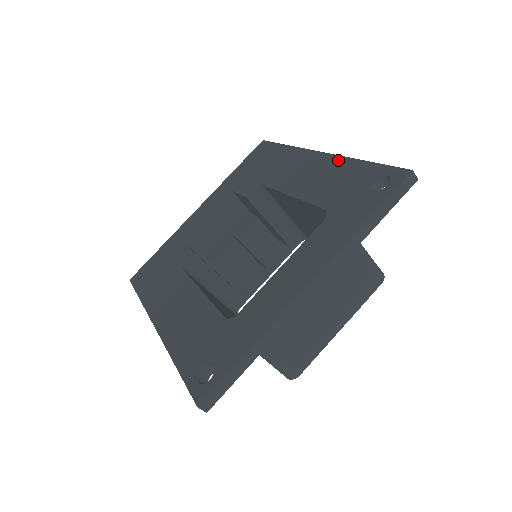
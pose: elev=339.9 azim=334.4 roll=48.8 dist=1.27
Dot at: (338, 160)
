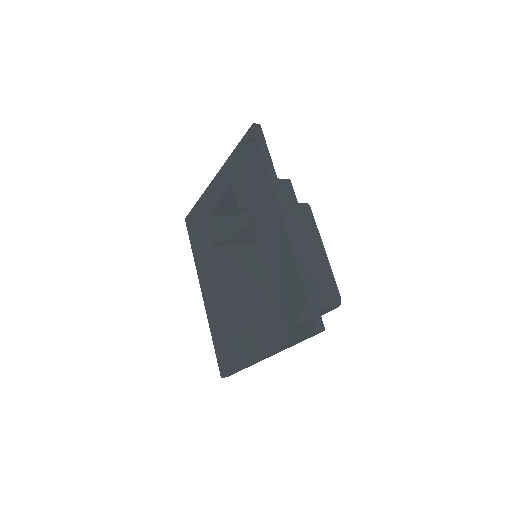
Dot at: (289, 253)
